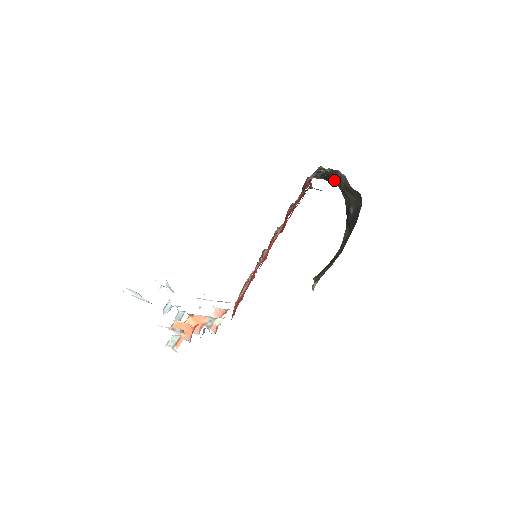
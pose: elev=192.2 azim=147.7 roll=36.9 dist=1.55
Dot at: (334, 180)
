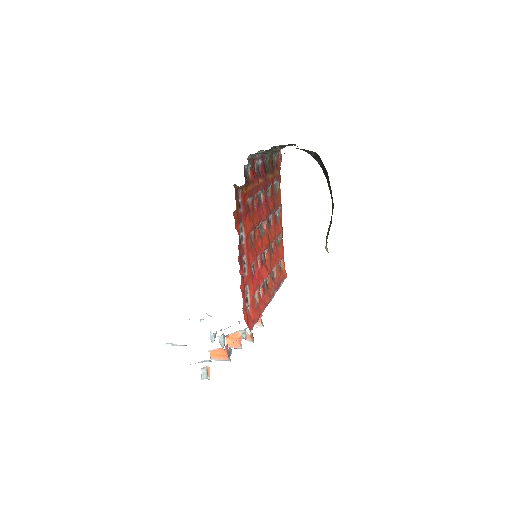
Dot at: occluded
